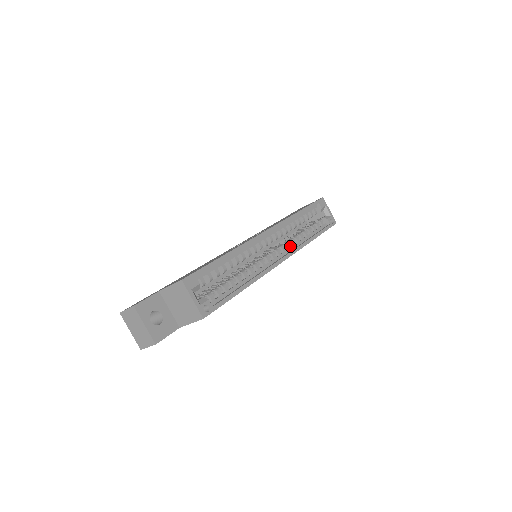
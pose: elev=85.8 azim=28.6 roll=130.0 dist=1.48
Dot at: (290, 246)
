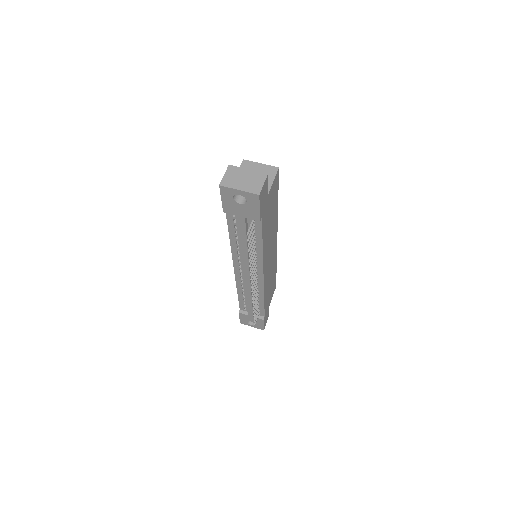
Dot at: occluded
